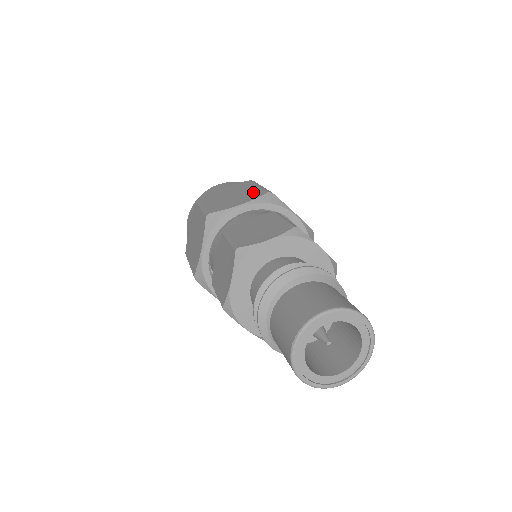
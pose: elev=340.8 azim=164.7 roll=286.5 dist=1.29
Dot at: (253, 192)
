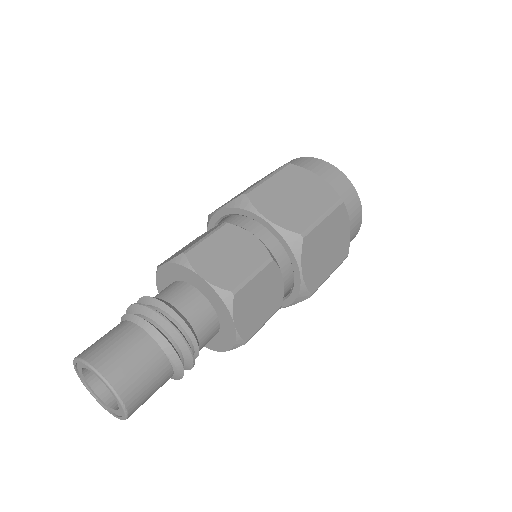
Dot at: occluded
